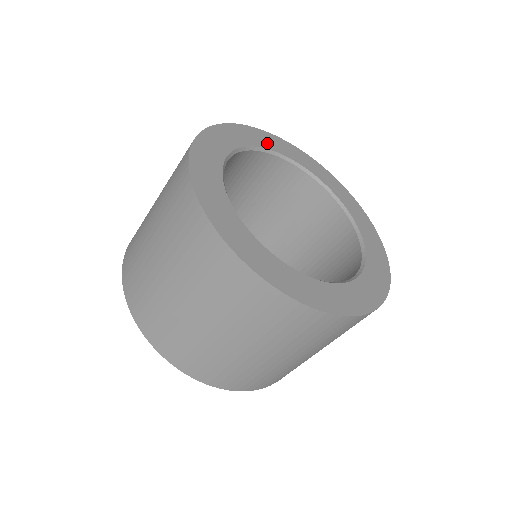
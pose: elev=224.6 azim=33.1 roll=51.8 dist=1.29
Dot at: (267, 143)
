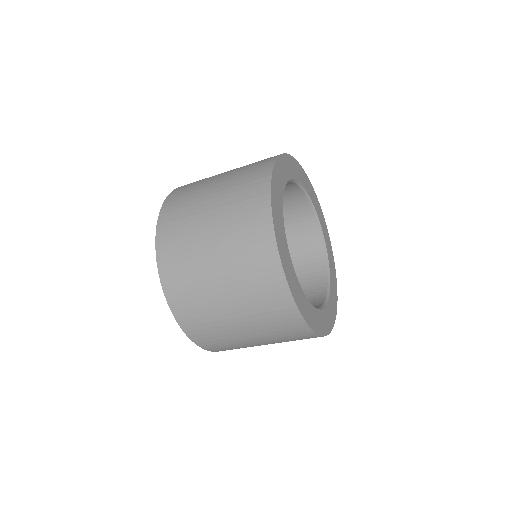
Dot at: (309, 191)
